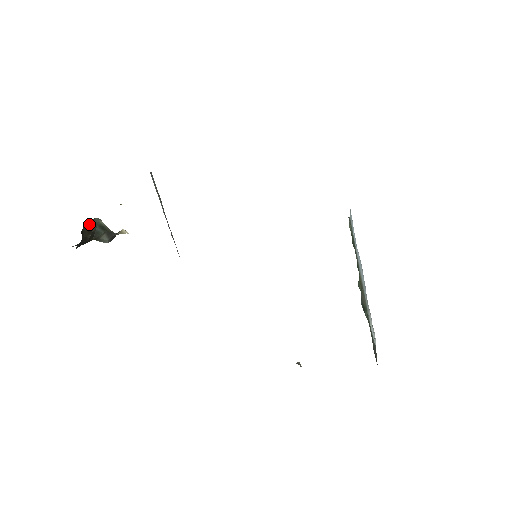
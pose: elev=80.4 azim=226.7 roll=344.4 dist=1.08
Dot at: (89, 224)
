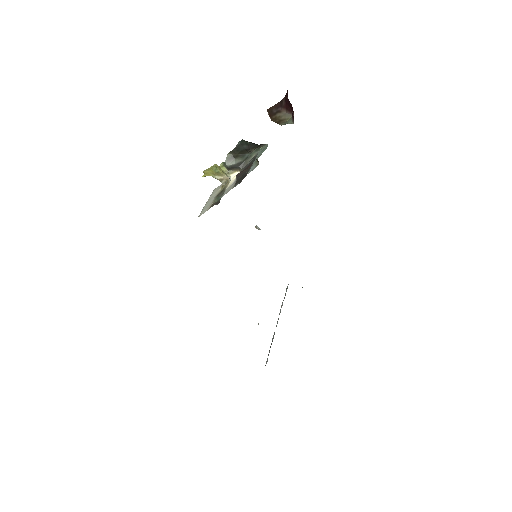
Dot at: (256, 149)
